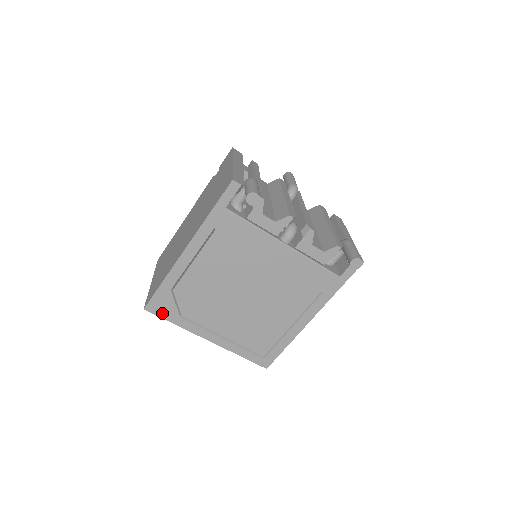
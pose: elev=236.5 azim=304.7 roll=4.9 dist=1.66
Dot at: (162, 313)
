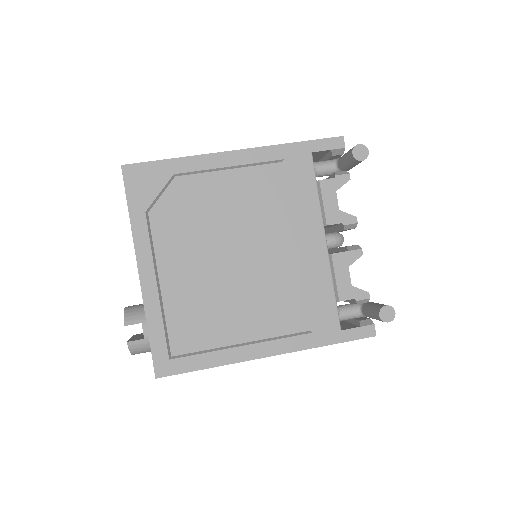
Dot at: (133, 189)
